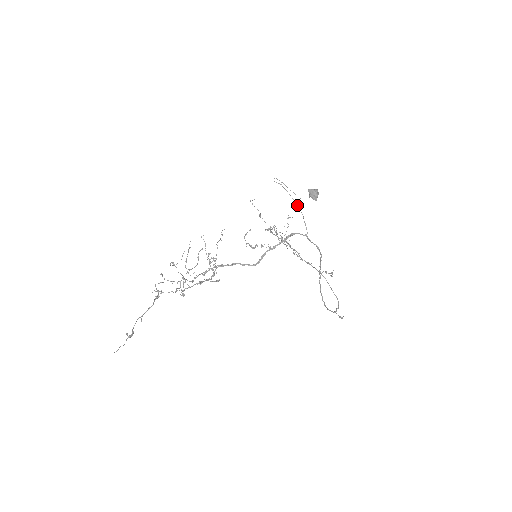
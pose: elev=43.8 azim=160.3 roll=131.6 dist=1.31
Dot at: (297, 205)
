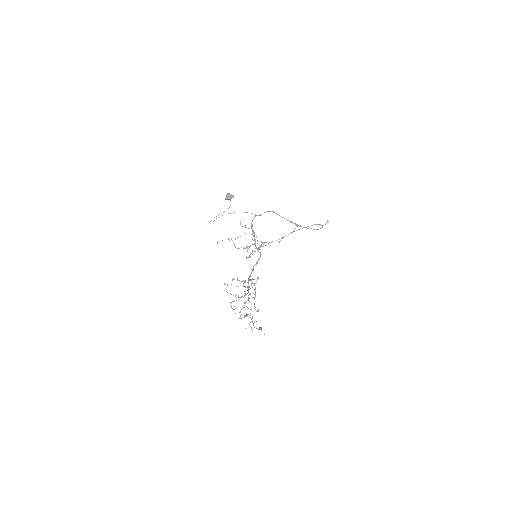
Dot at: occluded
